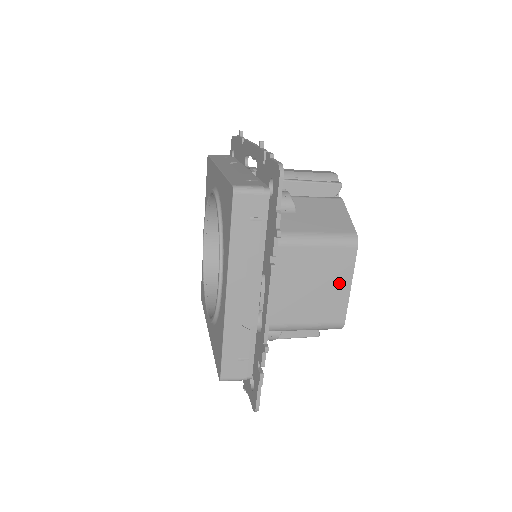
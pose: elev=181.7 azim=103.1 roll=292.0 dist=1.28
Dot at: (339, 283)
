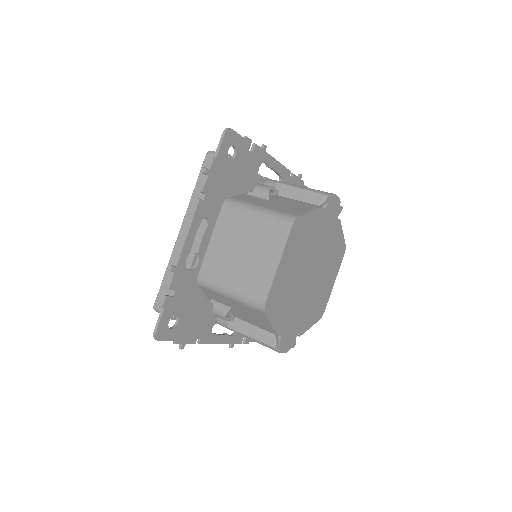
Dot at: (269, 257)
